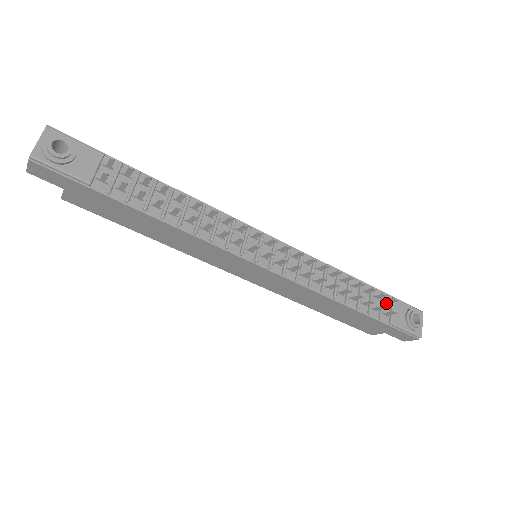
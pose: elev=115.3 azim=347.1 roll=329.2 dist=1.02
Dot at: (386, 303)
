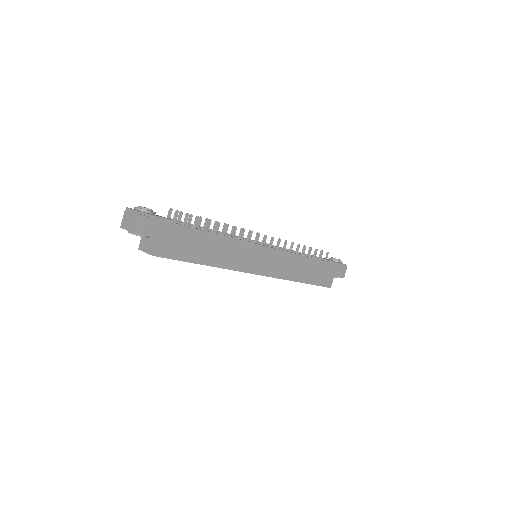
Dot at: occluded
